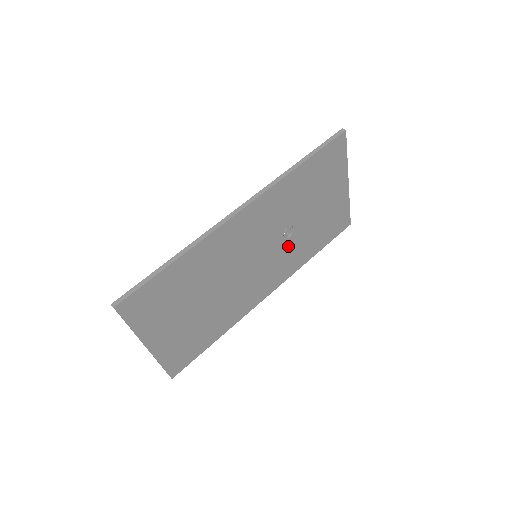
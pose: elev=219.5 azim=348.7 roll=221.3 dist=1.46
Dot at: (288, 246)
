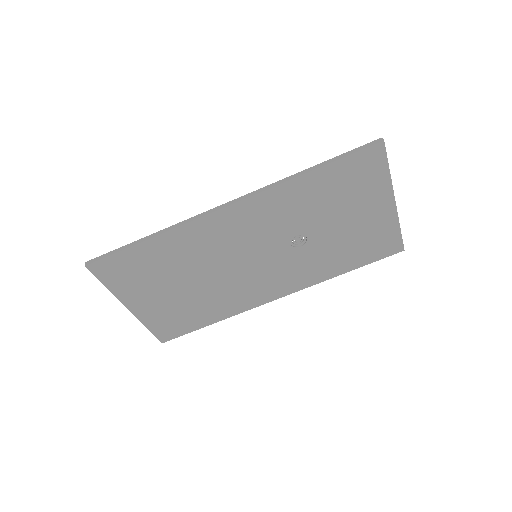
Dot at: (302, 255)
